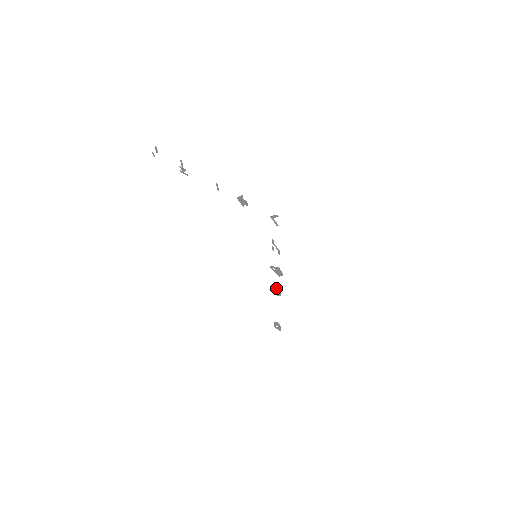
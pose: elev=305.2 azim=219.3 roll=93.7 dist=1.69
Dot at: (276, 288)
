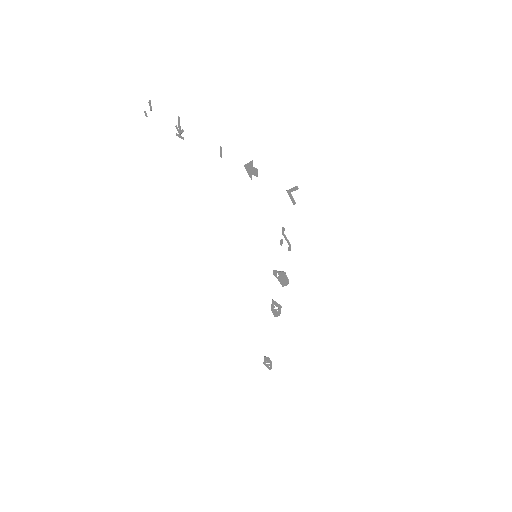
Dot at: (275, 304)
